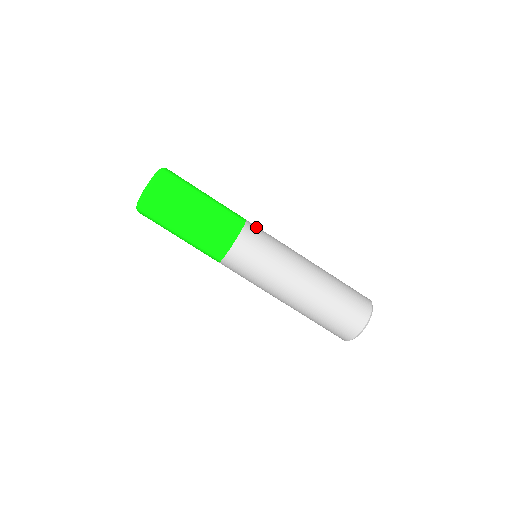
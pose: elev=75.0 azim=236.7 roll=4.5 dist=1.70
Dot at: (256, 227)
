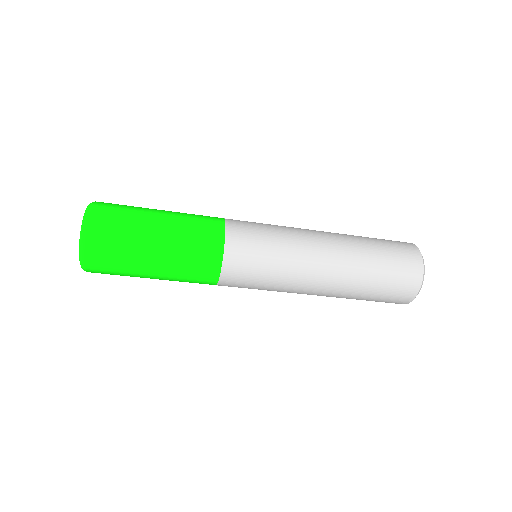
Dot at: (241, 234)
